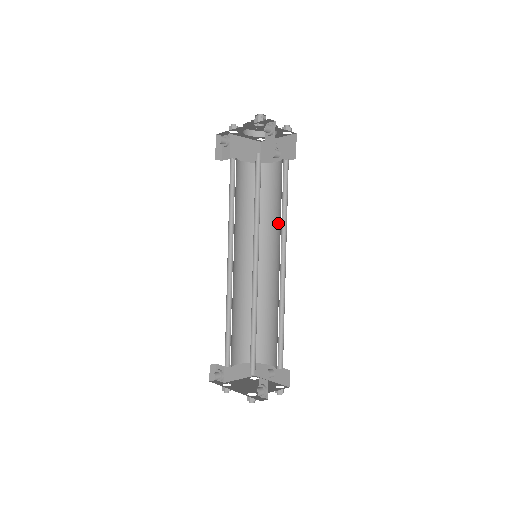
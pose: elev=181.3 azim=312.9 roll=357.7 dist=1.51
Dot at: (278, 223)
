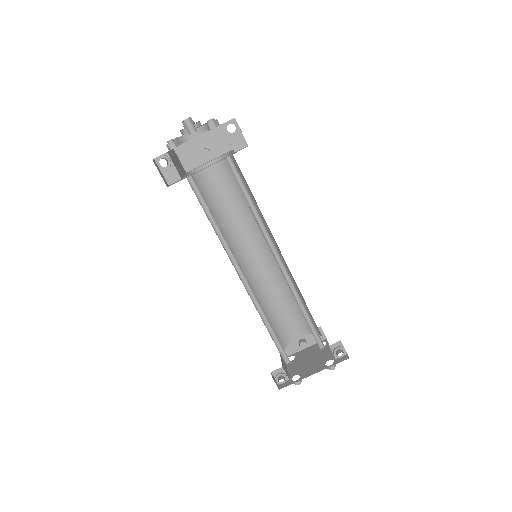
Dot at: (246, 216)
